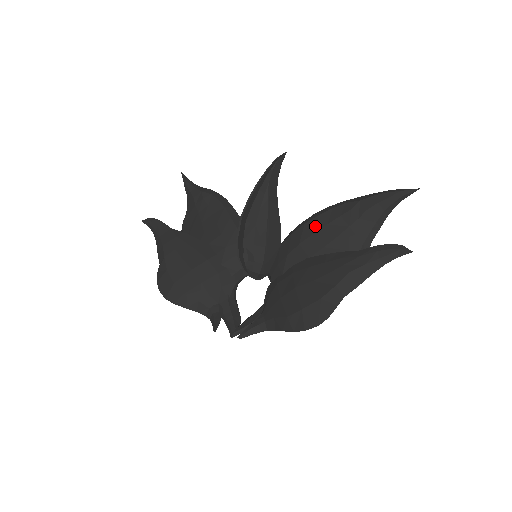
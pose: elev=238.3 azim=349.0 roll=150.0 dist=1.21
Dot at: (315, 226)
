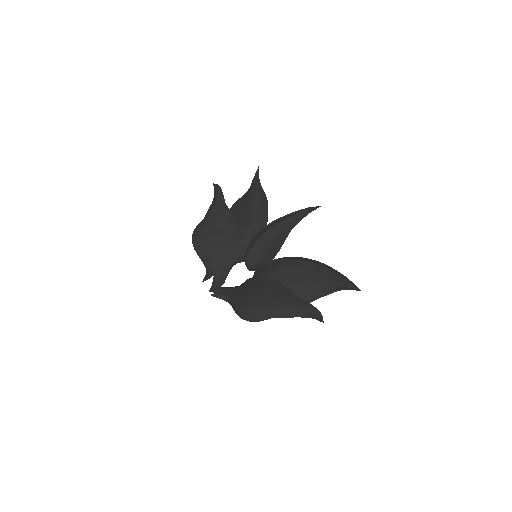
Dot at: (296, 266)
